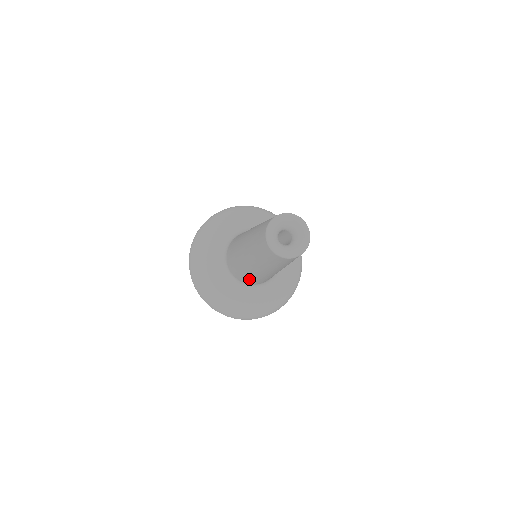
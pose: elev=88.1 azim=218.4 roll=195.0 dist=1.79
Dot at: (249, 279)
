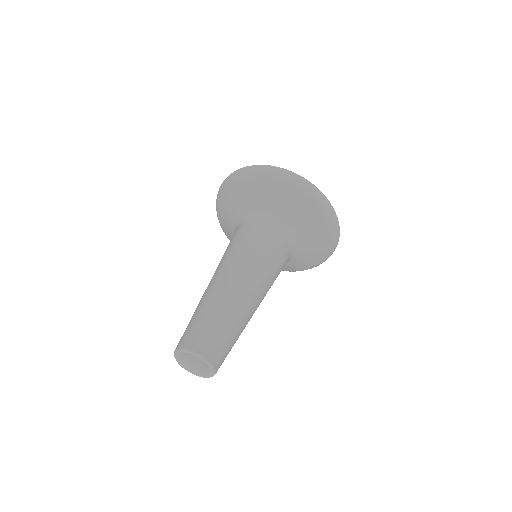
Dot at: occluded
